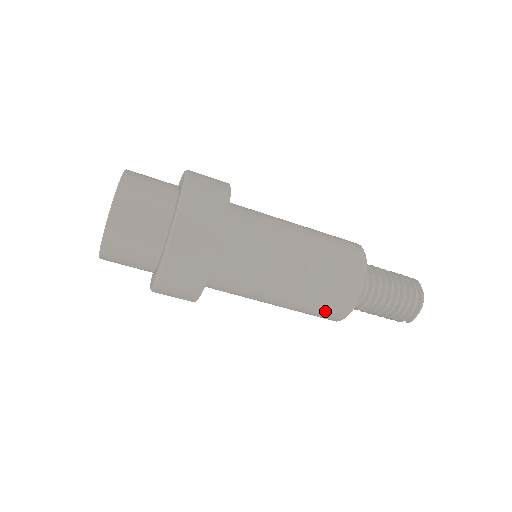
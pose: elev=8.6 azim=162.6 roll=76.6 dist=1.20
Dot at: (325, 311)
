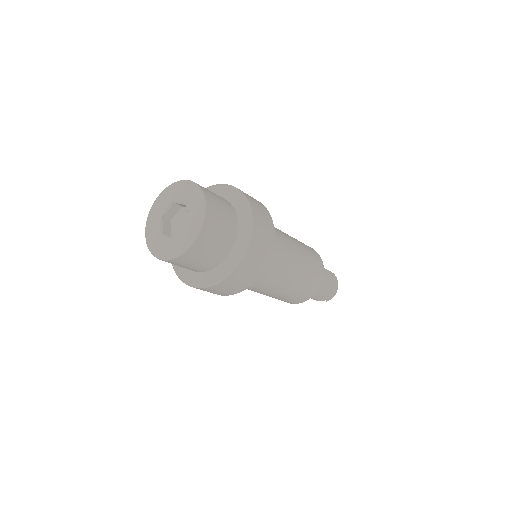
Dot at: (302, 294)
